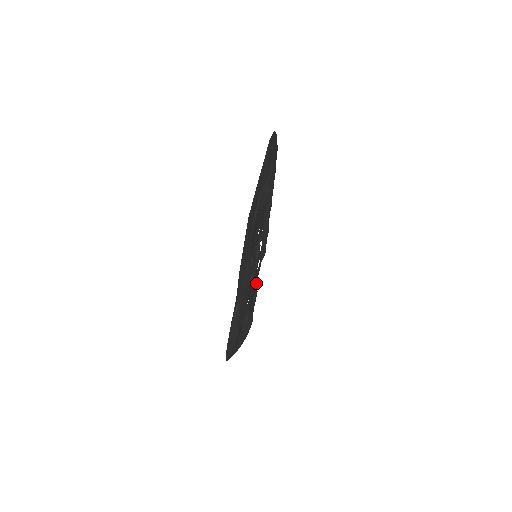
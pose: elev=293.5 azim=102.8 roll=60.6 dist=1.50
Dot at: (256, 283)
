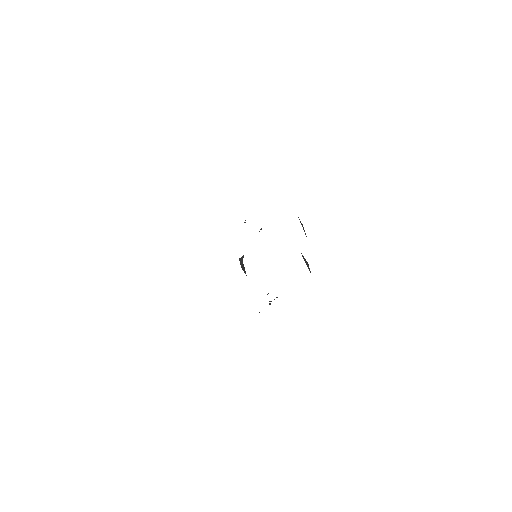
Dot at: occluded
